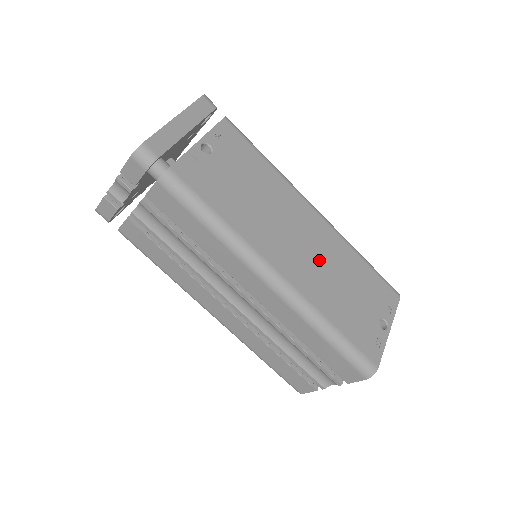
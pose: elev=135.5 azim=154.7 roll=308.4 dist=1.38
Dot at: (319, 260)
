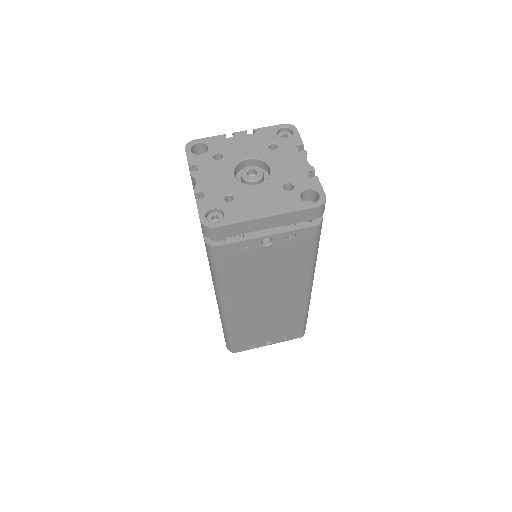
Dot at: (268, 312)
